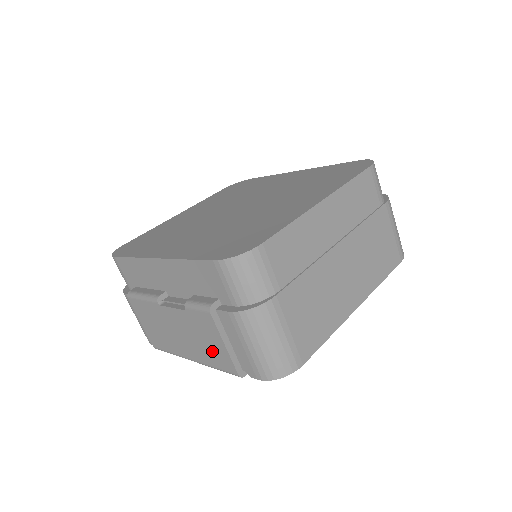
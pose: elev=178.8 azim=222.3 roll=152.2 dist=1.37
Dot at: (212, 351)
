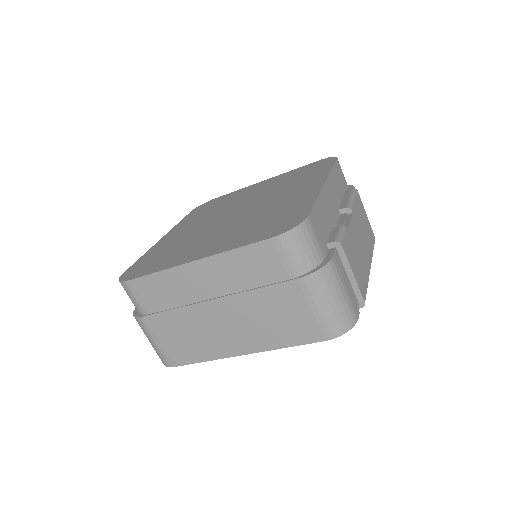
Dot at: occluded
